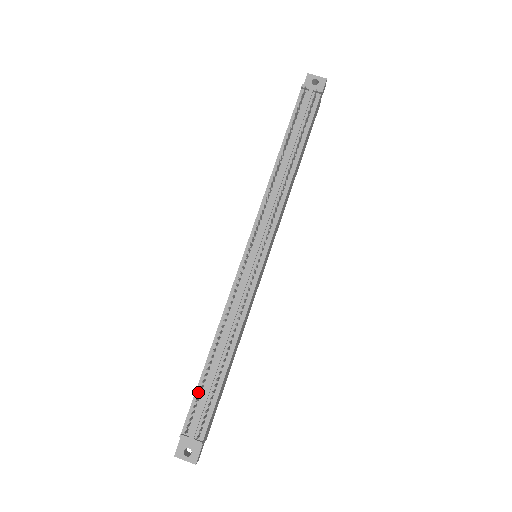
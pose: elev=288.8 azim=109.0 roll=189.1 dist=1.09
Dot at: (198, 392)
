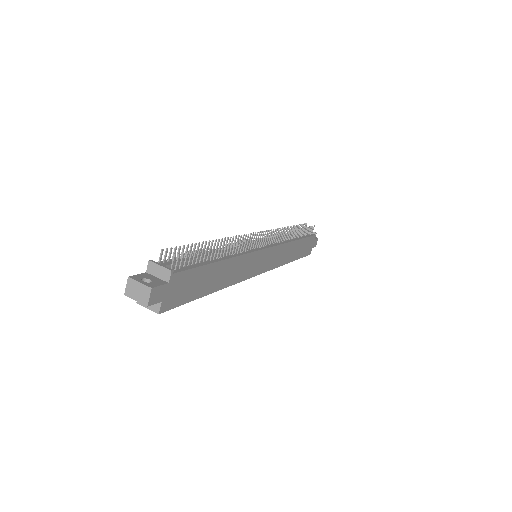
Dot at: occluded
